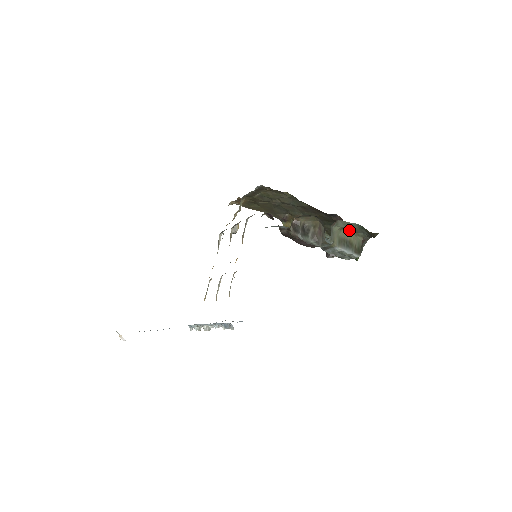
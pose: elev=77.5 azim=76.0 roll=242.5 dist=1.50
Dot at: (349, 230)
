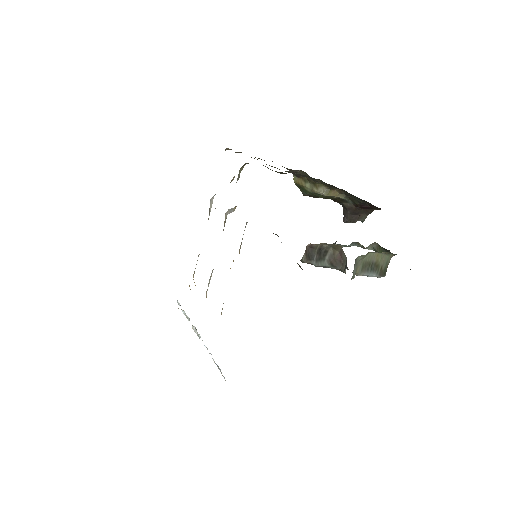
Dot at: (378, 252)
